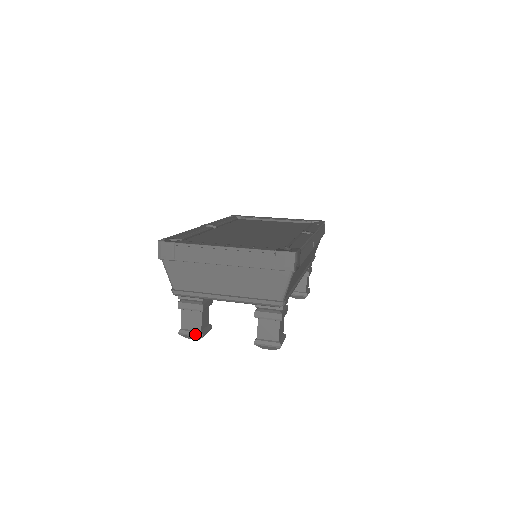
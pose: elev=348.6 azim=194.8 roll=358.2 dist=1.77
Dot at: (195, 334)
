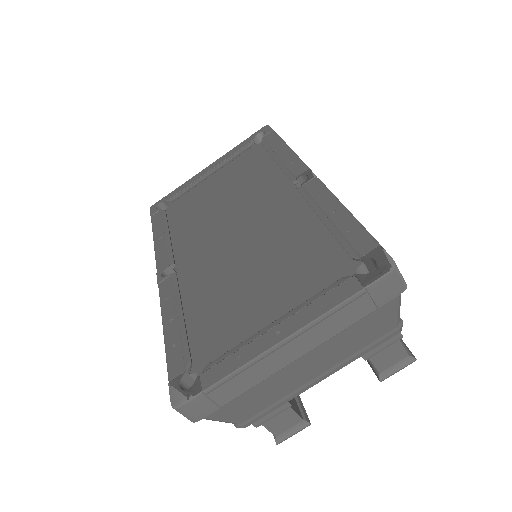
Dot at: (299, 430)
